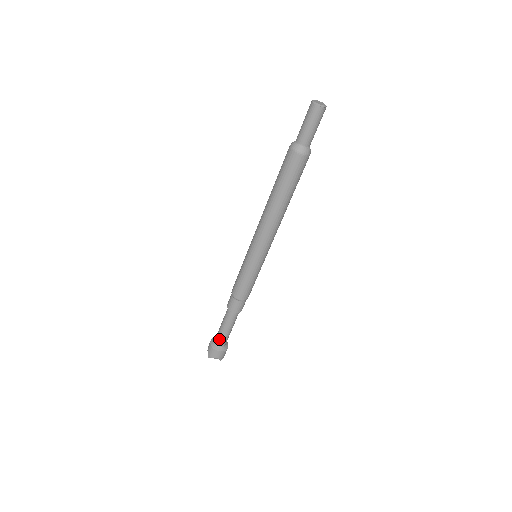
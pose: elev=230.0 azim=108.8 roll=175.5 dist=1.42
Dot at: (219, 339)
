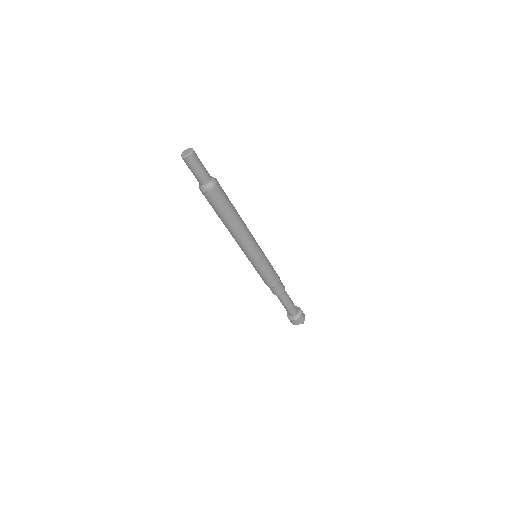
Dot at: (288, 312)
